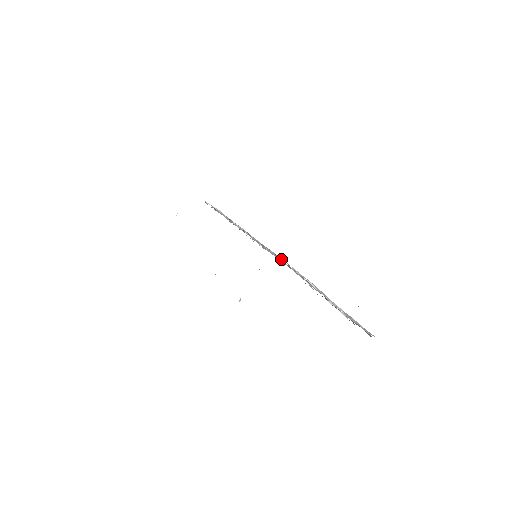
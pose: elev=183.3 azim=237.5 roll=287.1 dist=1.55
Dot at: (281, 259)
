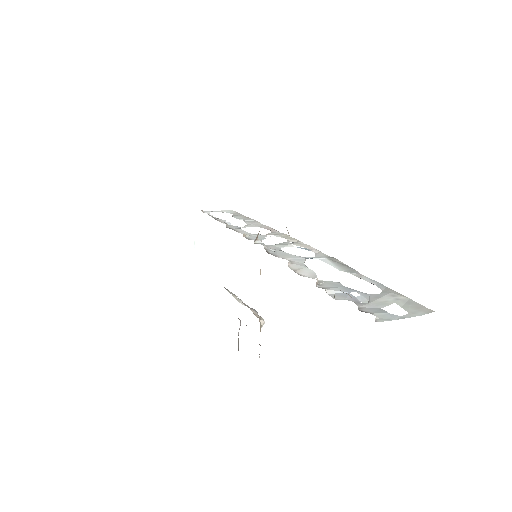
Dot at: (282, 245)
